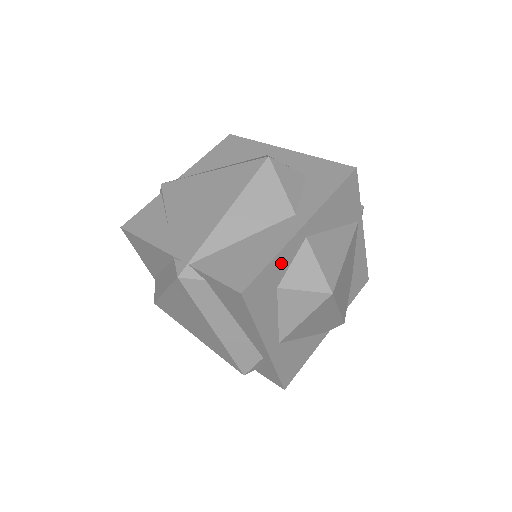
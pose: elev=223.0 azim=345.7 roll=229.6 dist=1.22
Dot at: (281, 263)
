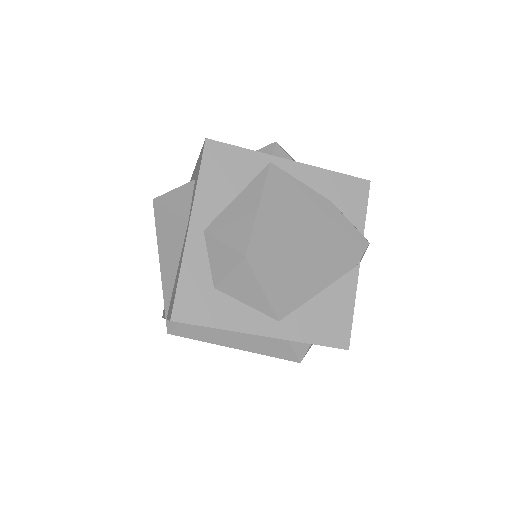
Dot at: (195, 269)
